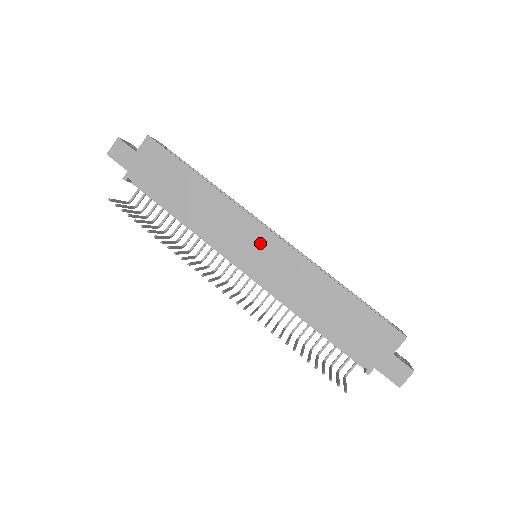
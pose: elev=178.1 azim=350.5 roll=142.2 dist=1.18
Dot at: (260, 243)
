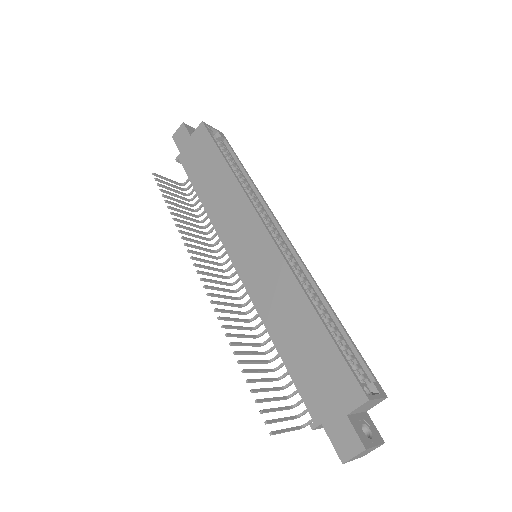
Dot at: (254, 240)
